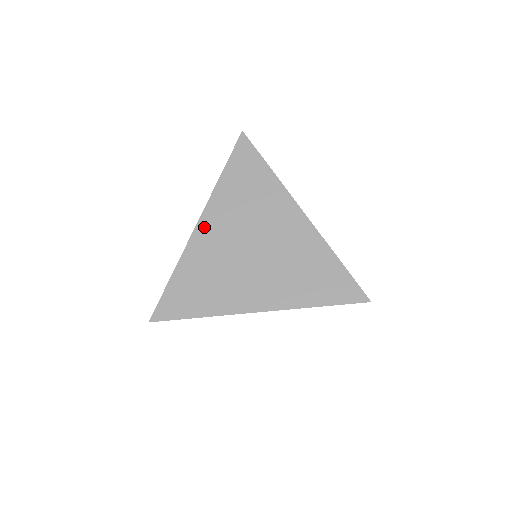
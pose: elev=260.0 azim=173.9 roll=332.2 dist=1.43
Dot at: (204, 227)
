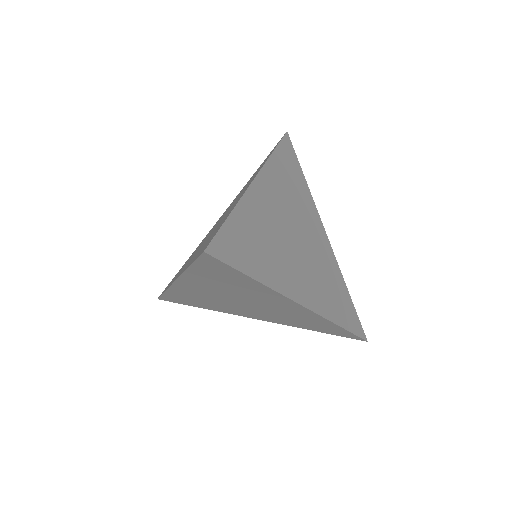
Dot at: (261, 185)
